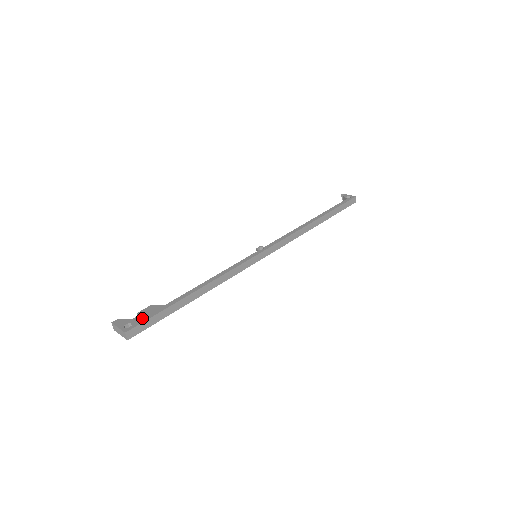
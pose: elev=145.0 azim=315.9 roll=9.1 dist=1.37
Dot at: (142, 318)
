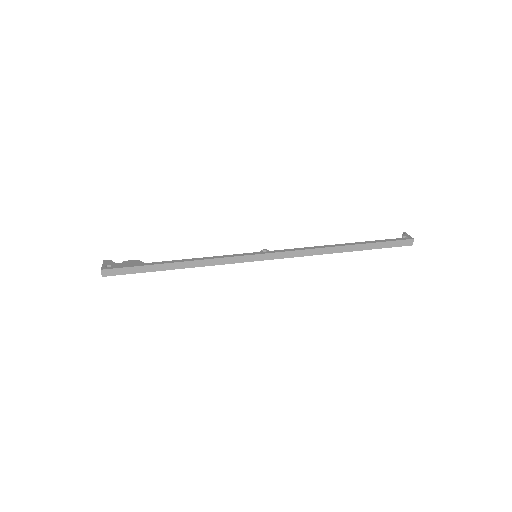
Dot at: (121, 265)
